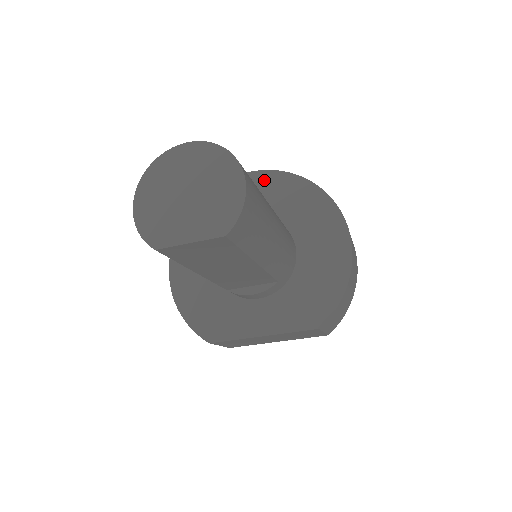
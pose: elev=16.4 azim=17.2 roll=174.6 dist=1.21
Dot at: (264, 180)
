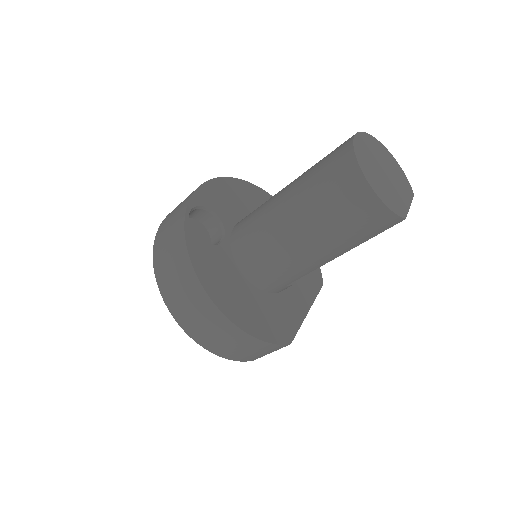
Dot at: (219, 188)
